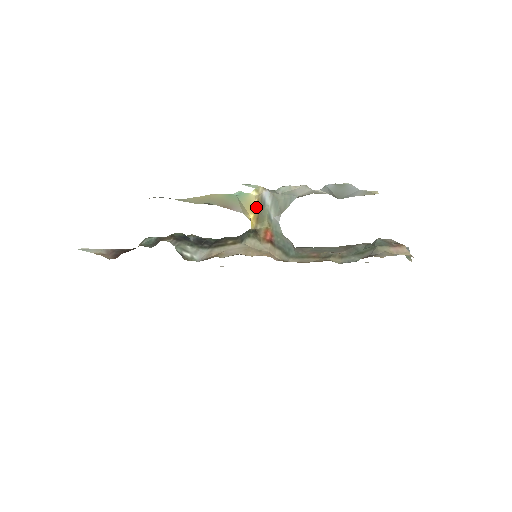
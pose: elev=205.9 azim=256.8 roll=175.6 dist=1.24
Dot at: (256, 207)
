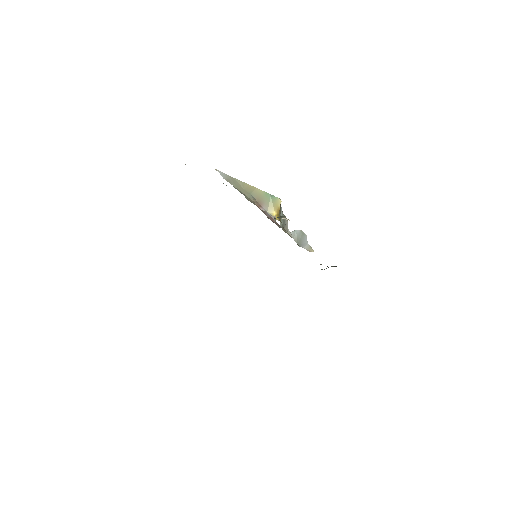
Dot at: (279, 209)
